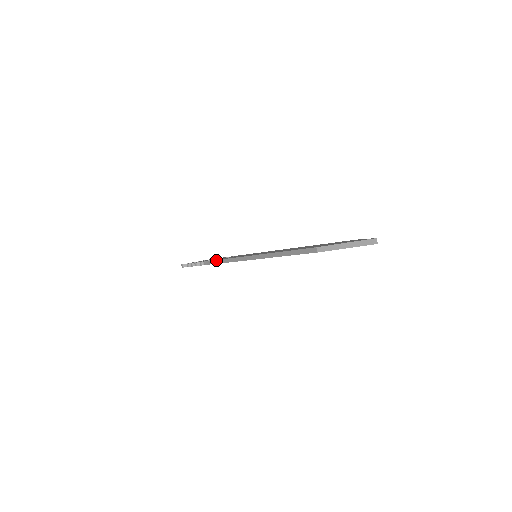
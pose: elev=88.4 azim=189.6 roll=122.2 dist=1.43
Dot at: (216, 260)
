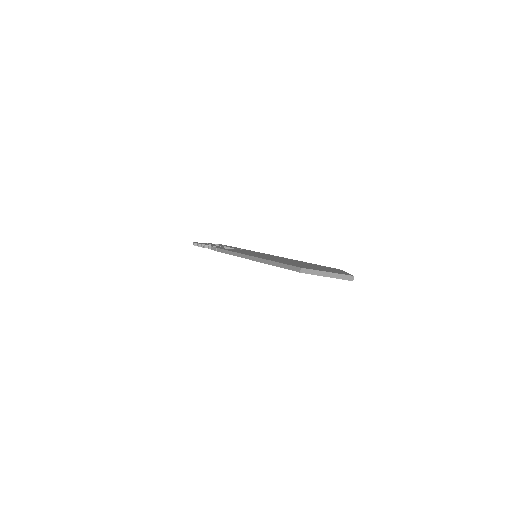
Dot at: (221, 249)
